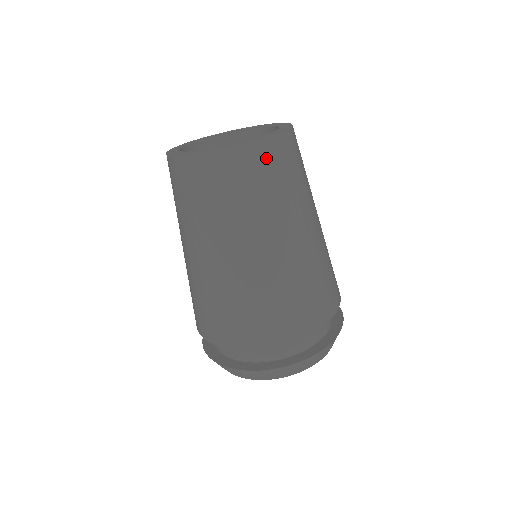
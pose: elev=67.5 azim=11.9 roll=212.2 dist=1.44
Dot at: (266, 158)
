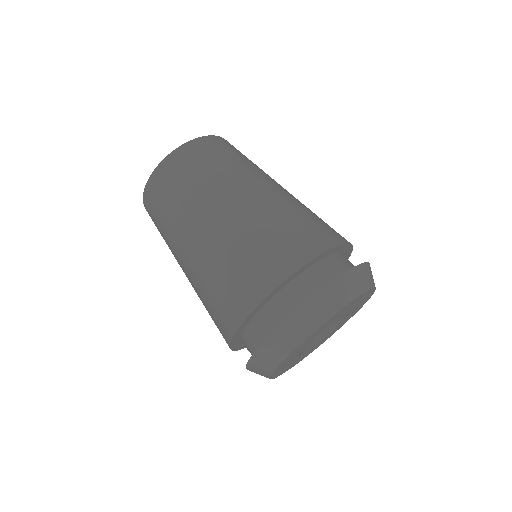
Dot at: (233, 146)
